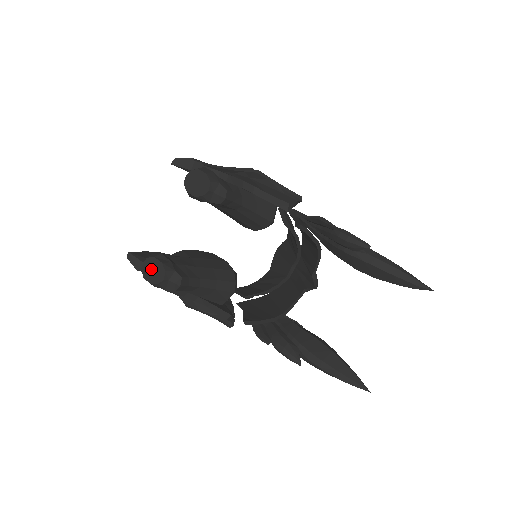
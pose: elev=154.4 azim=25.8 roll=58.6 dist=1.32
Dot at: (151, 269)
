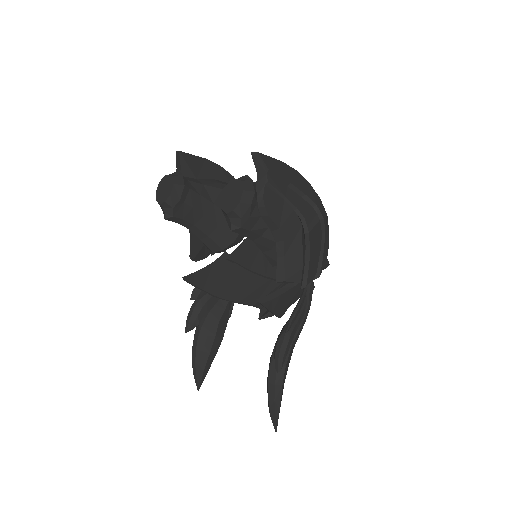
Dot at: (165, 186)
